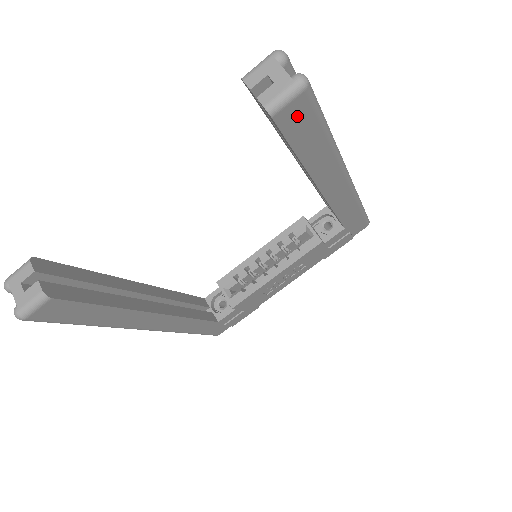
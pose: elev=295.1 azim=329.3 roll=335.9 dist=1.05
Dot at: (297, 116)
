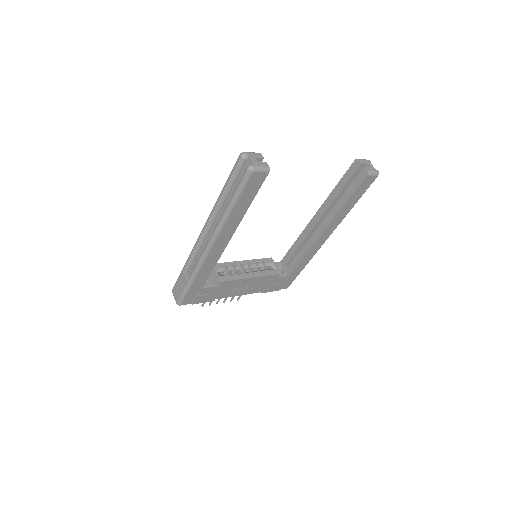
Dot at: (366, 184)
